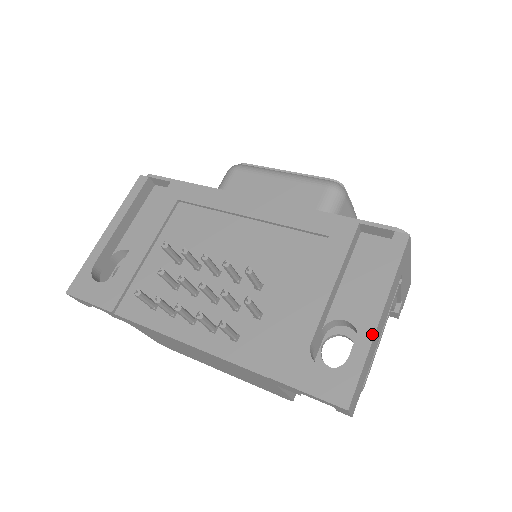
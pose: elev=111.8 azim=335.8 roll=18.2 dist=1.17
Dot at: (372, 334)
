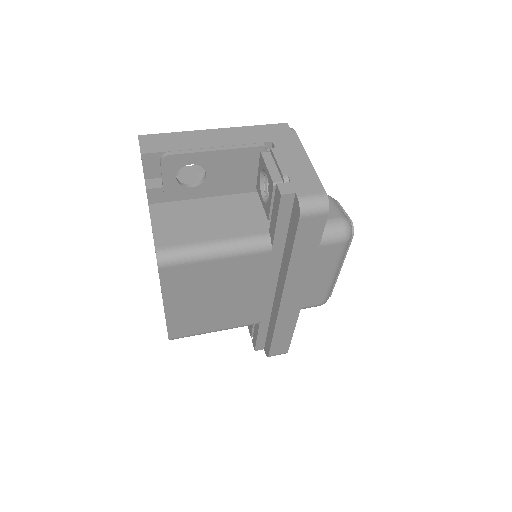
Dot at: (199, 132)
